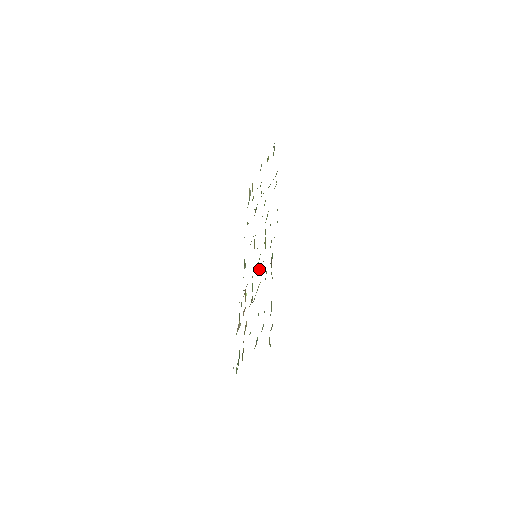
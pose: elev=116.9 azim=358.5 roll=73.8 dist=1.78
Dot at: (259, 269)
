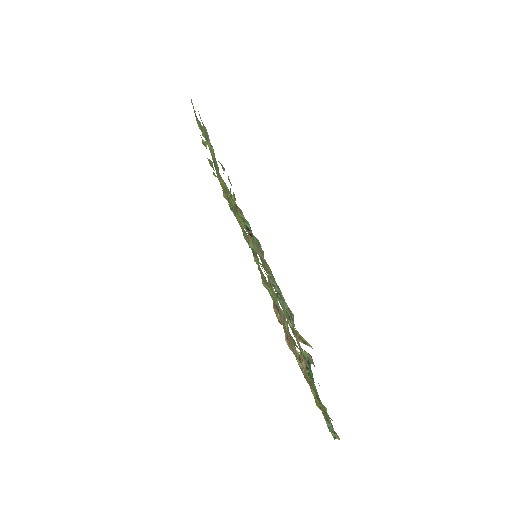
Dot at: occluded
